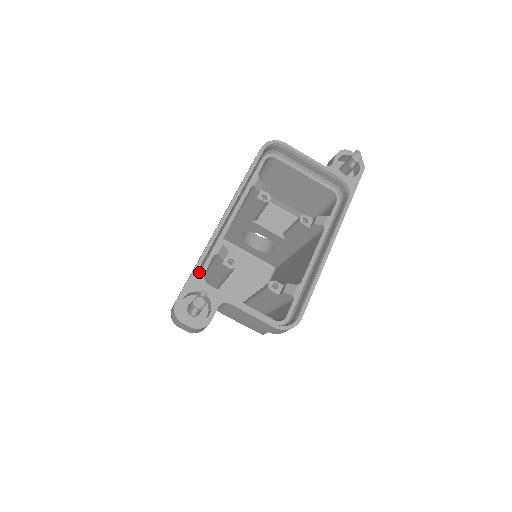
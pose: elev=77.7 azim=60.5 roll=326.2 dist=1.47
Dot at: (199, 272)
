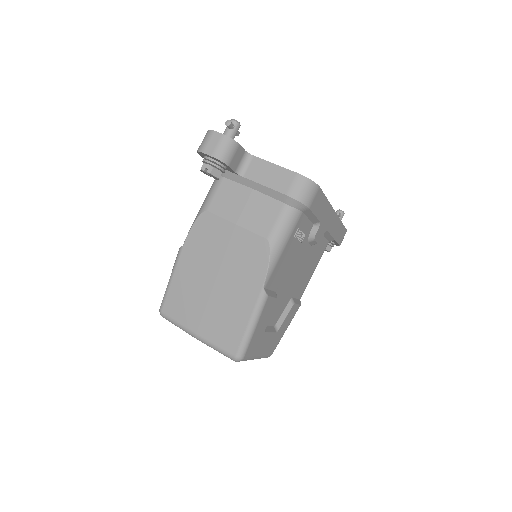
Dot at: occluded
